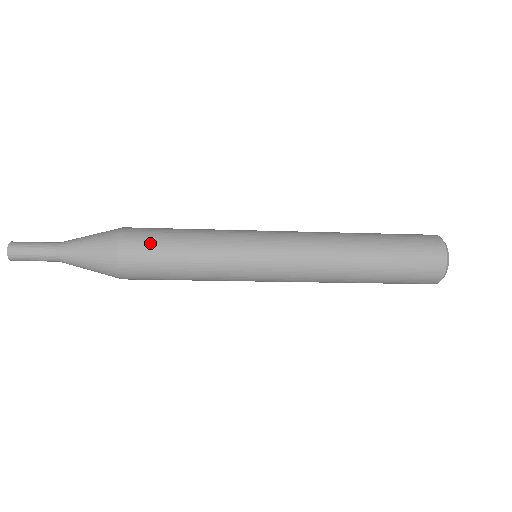
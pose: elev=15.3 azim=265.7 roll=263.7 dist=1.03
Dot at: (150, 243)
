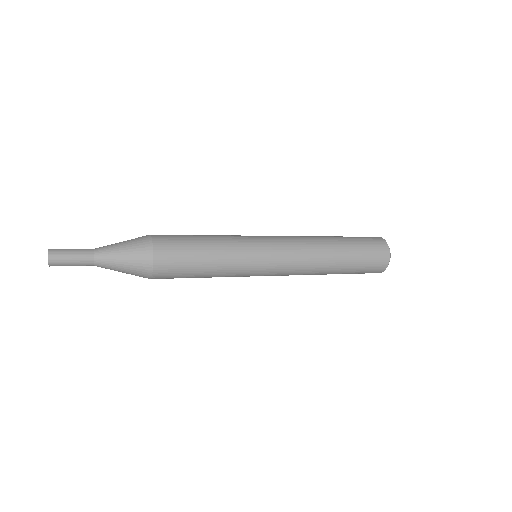
Dot at: (180, 262)
